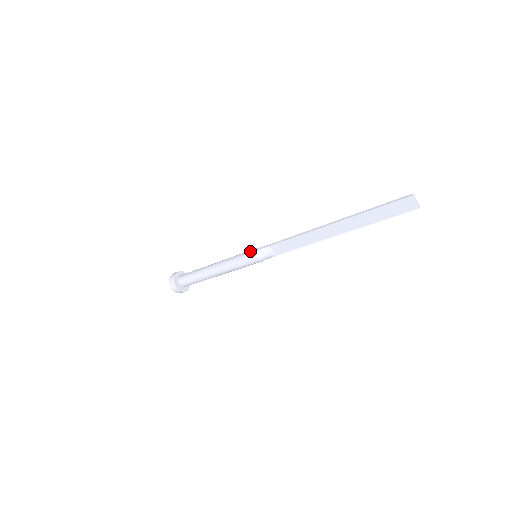
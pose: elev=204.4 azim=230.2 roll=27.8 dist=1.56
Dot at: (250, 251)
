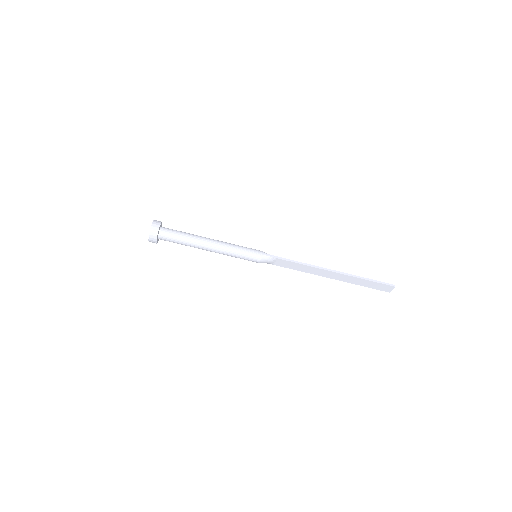
Dot at: (256, 251)
